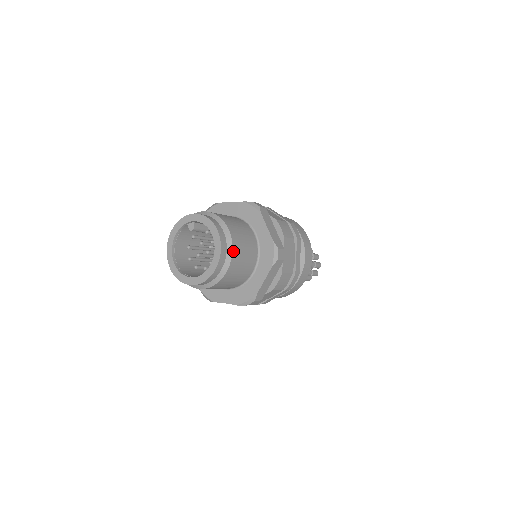
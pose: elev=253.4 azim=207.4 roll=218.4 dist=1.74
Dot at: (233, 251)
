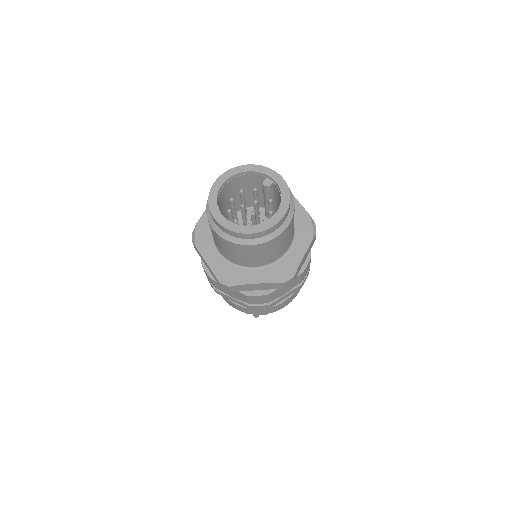
Dot at: (275, 238)
